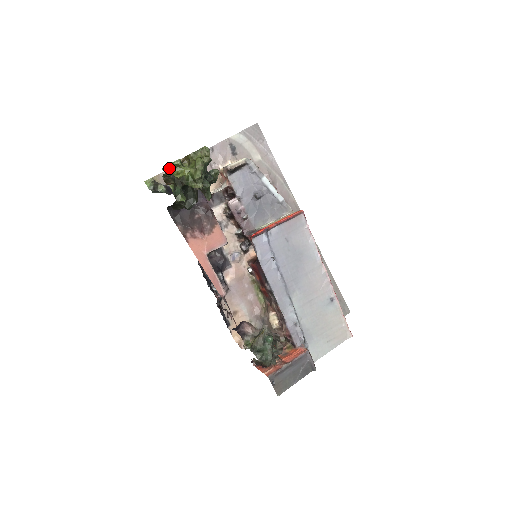
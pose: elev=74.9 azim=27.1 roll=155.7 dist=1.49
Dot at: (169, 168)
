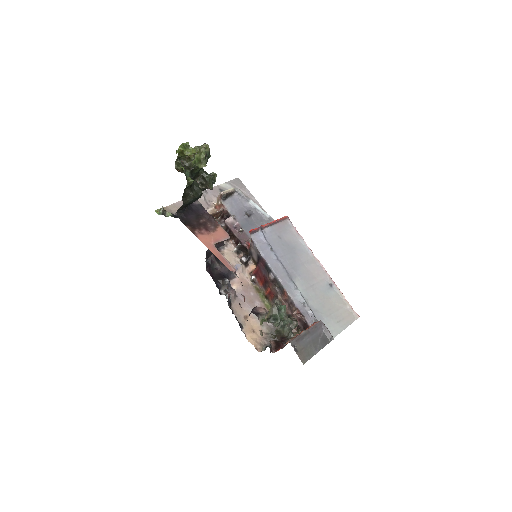
Dot at: (181, 147)
